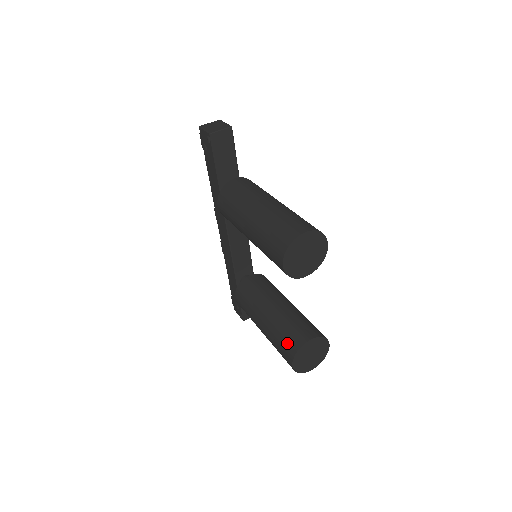
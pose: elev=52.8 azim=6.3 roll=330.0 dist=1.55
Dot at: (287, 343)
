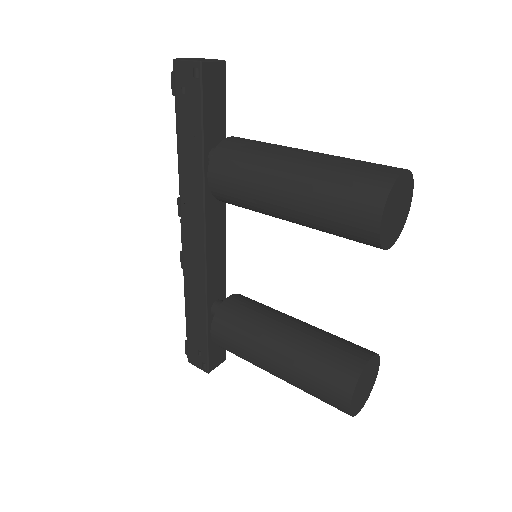
Dot at: (335, 371)
